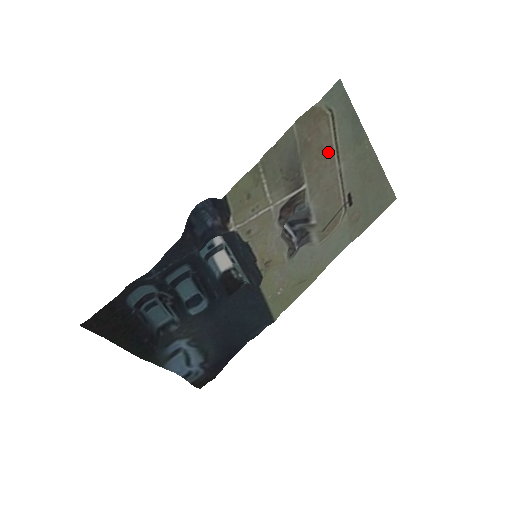
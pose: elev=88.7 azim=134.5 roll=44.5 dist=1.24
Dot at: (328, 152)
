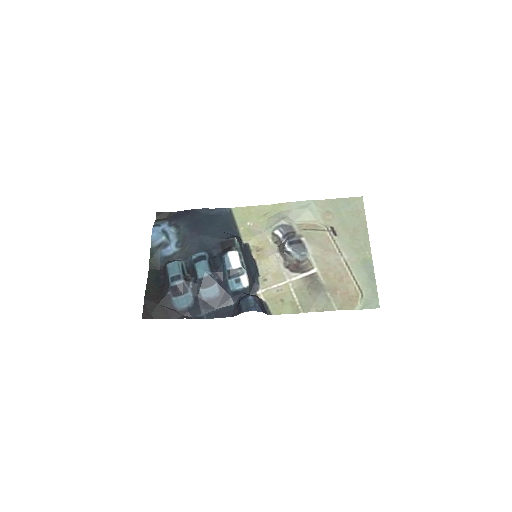
Dot at: (343, 273)
